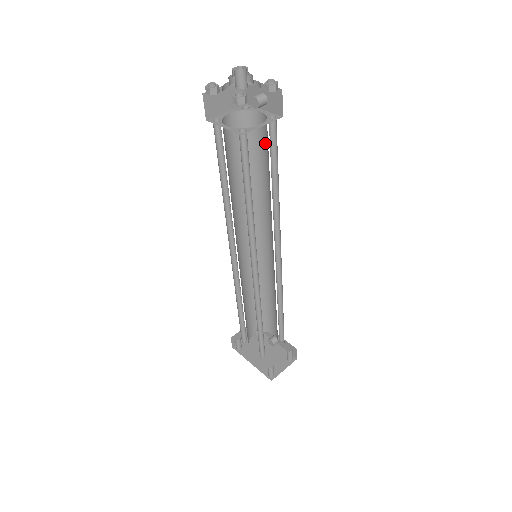
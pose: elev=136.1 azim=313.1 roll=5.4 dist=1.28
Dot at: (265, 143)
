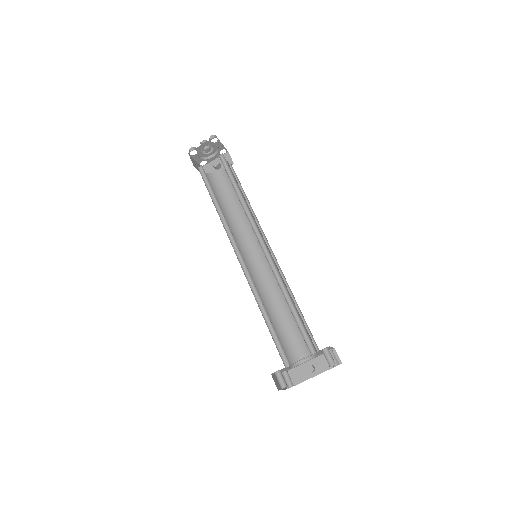
Dot at: (229, 184)
